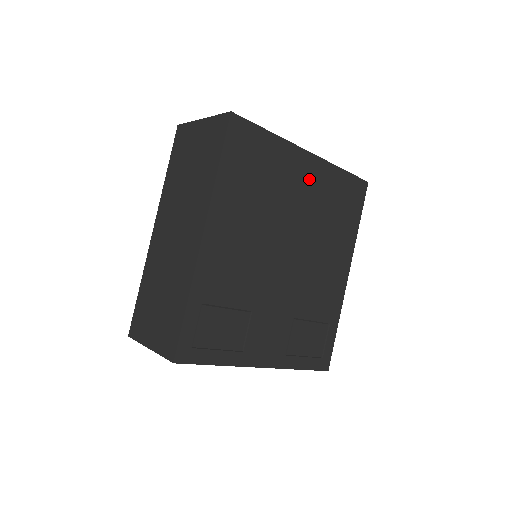
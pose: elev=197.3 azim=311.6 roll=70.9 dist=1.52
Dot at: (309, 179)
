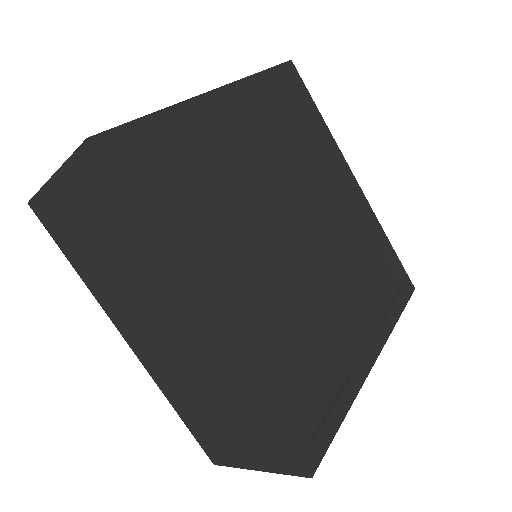
Dot at: (242, 123)
